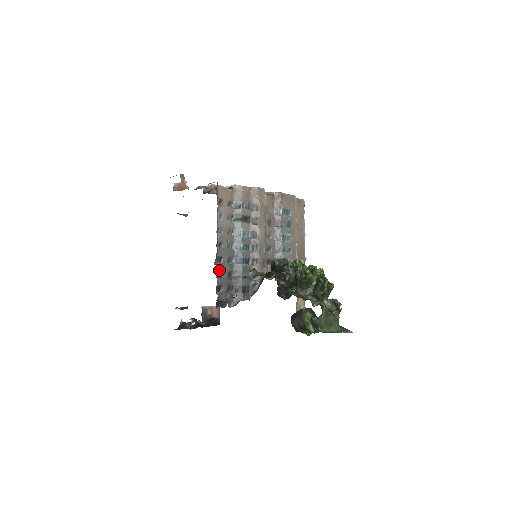
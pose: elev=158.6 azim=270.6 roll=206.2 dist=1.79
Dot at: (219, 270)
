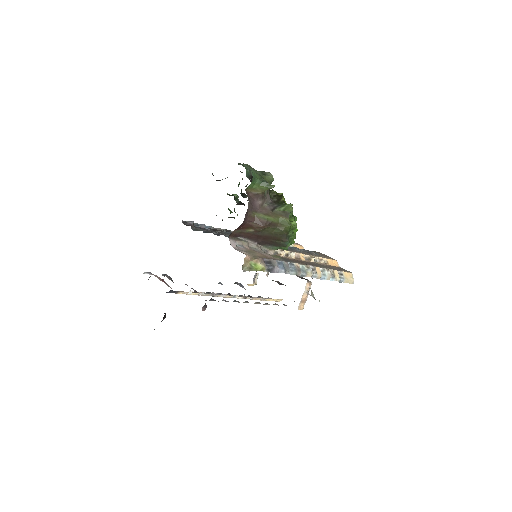
Dot at: occluded
